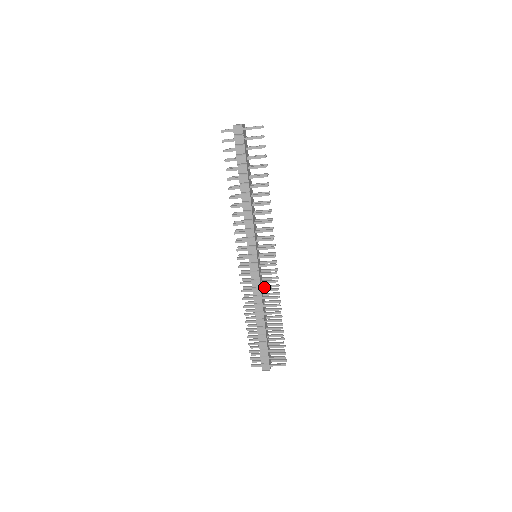
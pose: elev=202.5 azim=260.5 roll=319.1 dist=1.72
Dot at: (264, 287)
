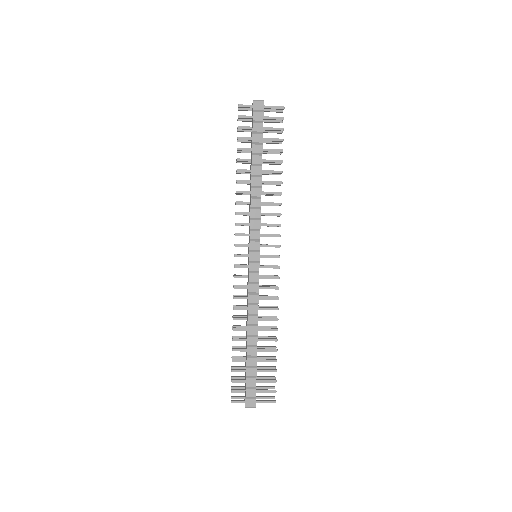
Dot at: occluded
